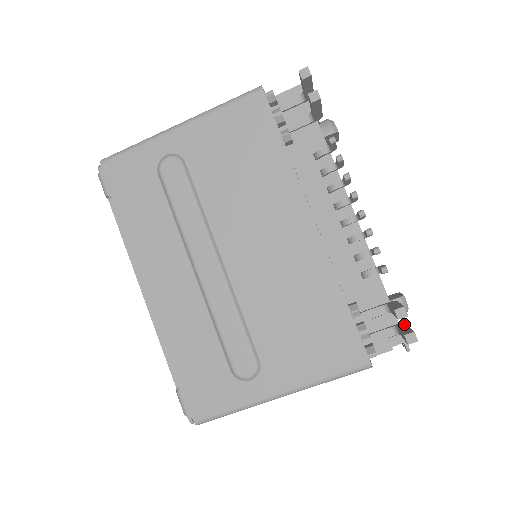
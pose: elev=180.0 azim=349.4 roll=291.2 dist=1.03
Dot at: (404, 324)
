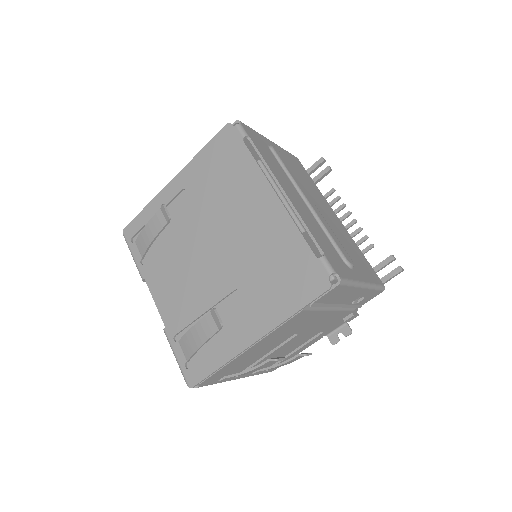
Dot at: occluded
